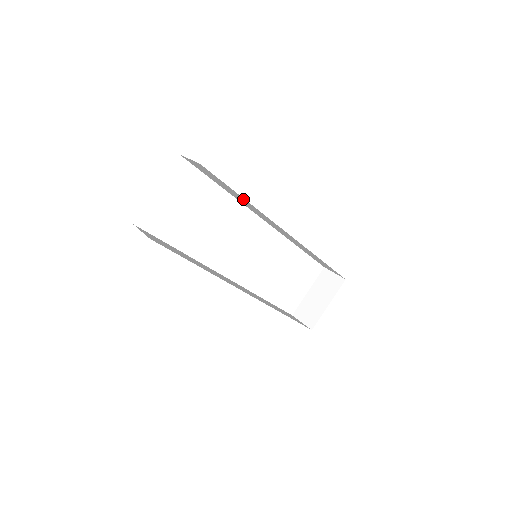
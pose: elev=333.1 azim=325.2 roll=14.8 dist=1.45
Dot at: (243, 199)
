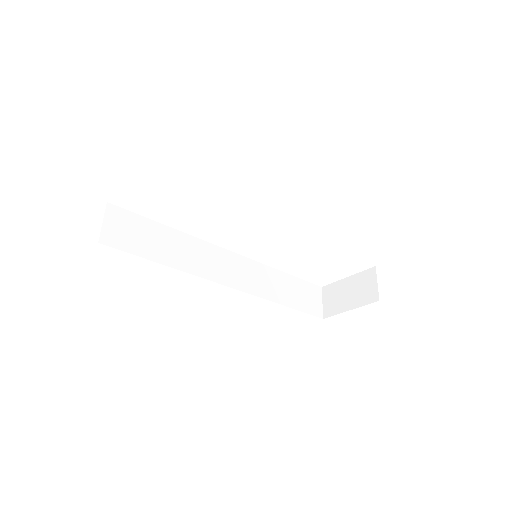
Dot at: occluded
